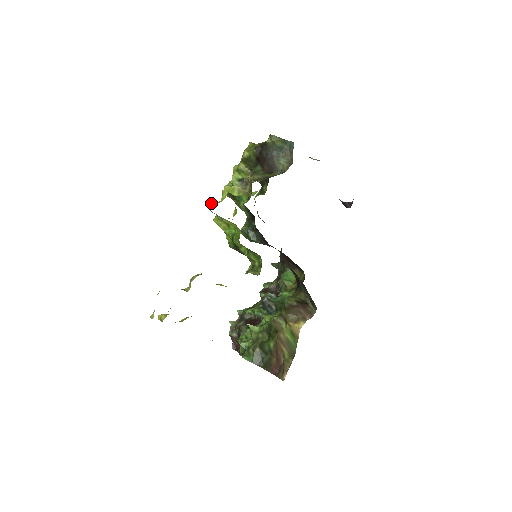
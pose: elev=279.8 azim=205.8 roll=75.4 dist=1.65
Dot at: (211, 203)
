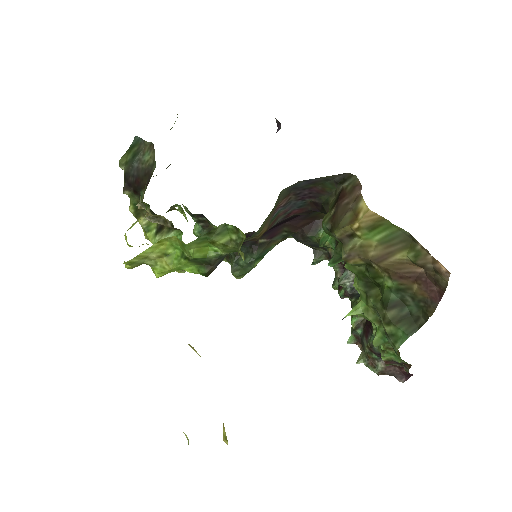
Dot at: occluded
